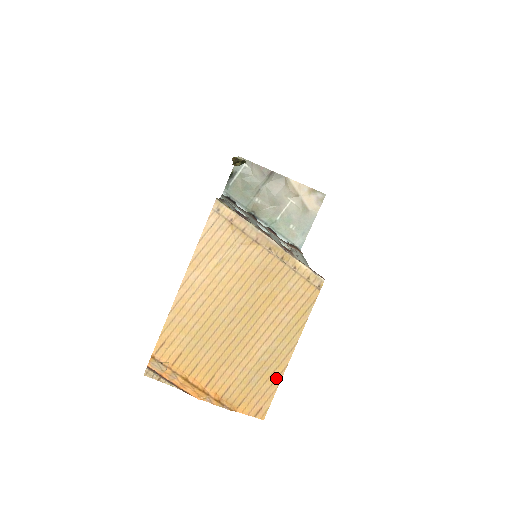
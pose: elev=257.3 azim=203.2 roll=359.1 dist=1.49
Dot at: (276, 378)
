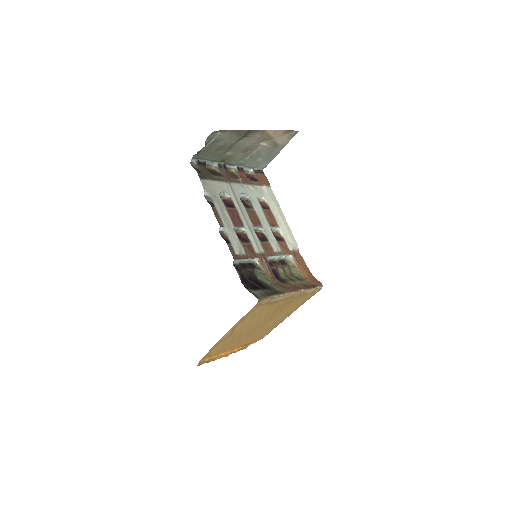
Dot at: (276, 326)
